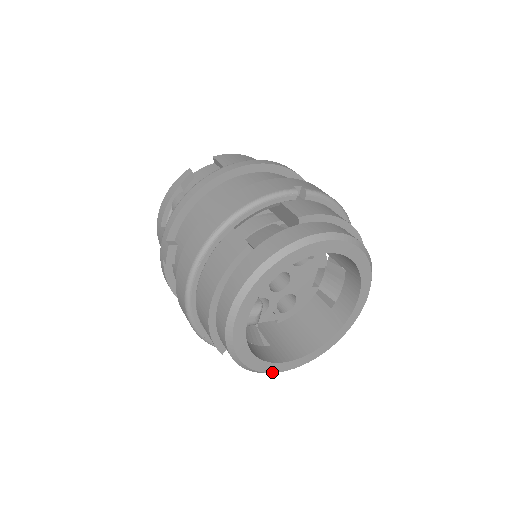
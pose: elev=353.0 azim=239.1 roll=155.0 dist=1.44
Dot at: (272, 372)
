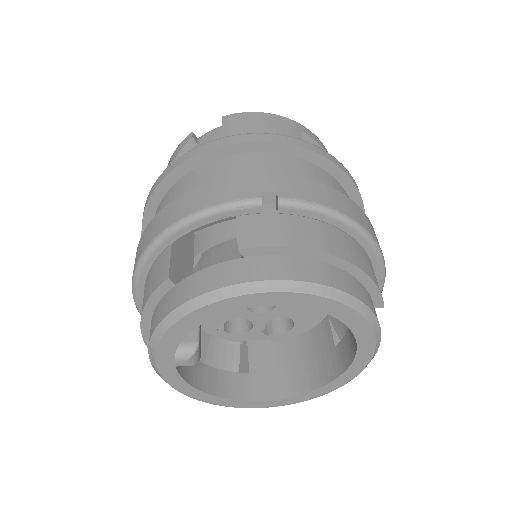
Dot at: (238, 407)
